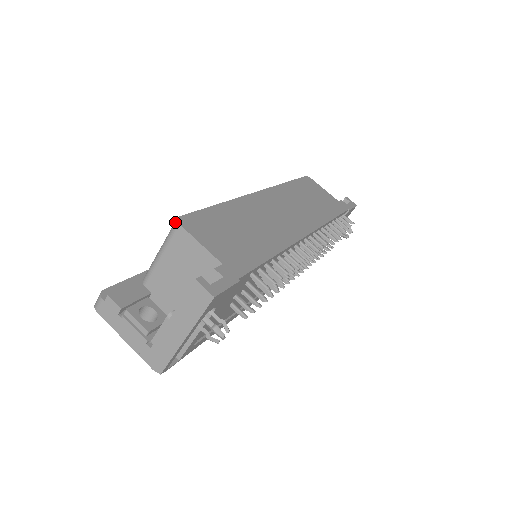
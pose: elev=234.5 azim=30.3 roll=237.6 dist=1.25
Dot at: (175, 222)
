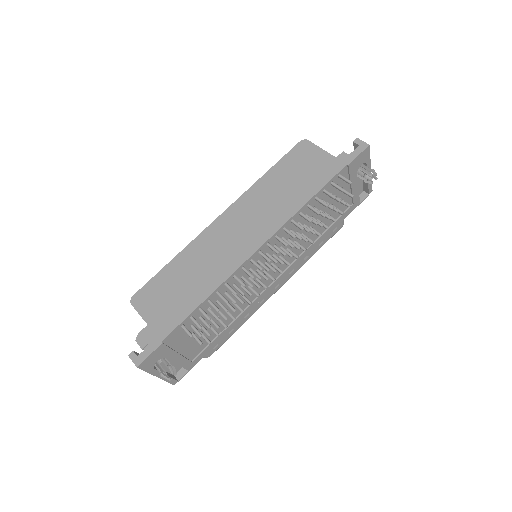
Dot at: (131, 301)
